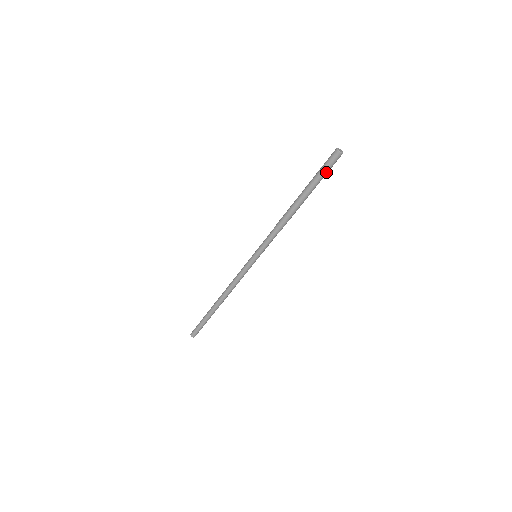
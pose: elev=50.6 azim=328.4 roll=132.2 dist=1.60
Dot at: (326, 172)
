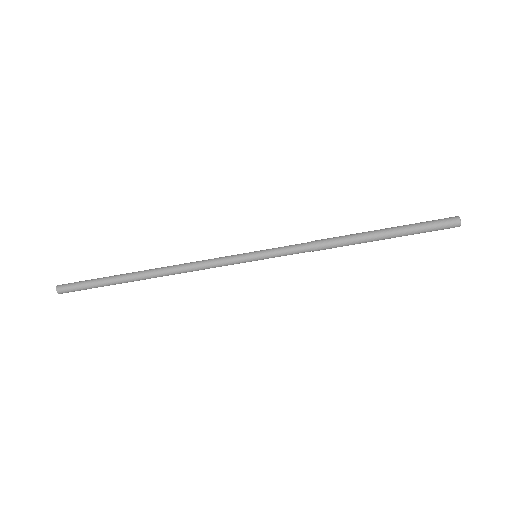
Dot at: (428, 229)
